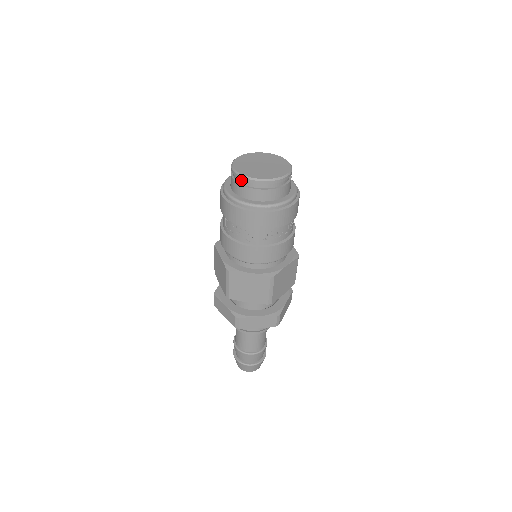
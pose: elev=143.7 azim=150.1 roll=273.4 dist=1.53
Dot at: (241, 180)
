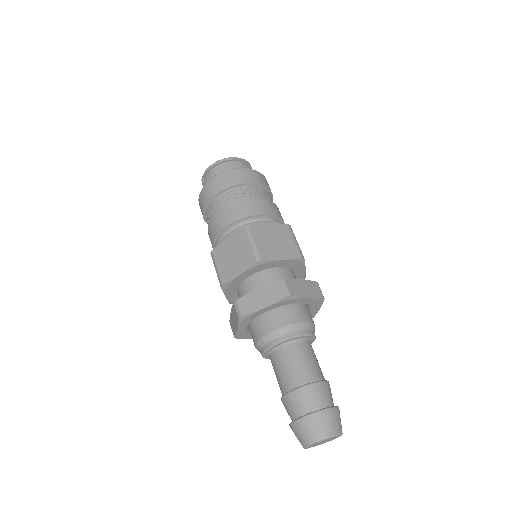
Dot at: occluded
